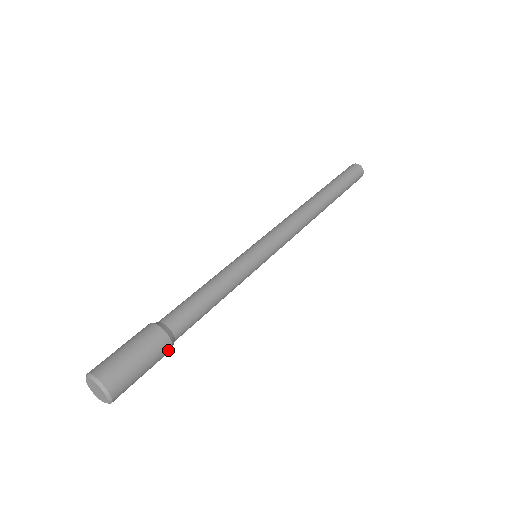
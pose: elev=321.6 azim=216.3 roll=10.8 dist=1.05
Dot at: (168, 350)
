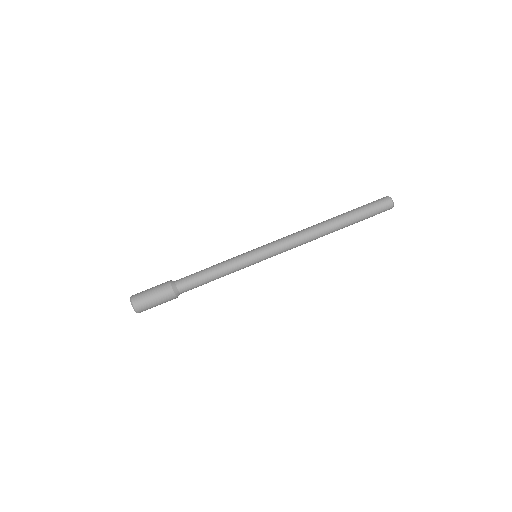
Dot at: (173, 297)
